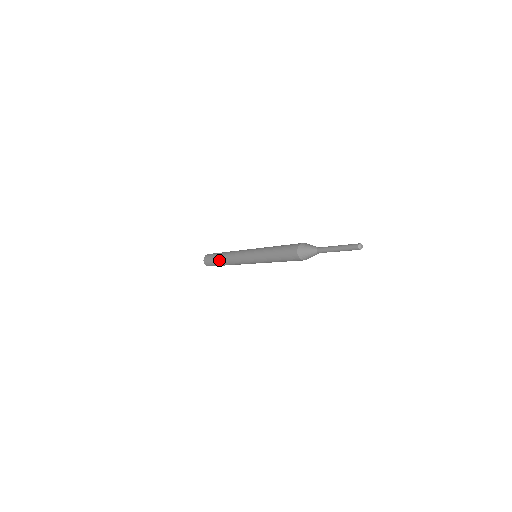
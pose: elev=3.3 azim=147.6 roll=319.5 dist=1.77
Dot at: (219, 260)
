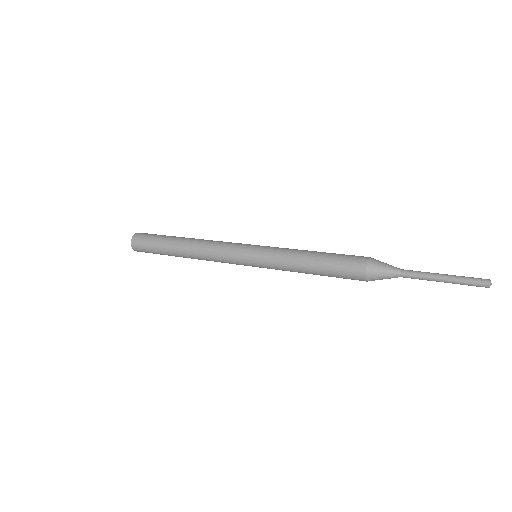
Dot at: (173, 250)
